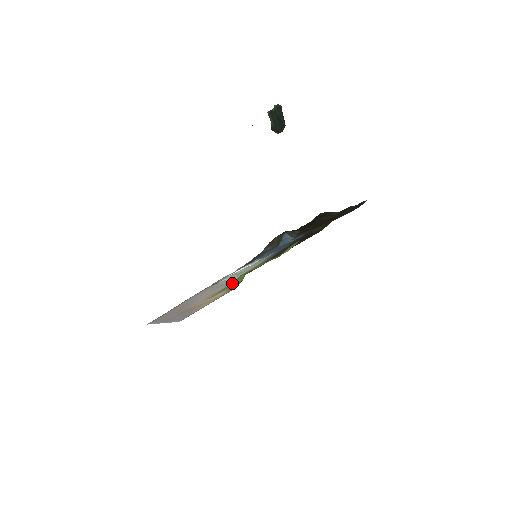
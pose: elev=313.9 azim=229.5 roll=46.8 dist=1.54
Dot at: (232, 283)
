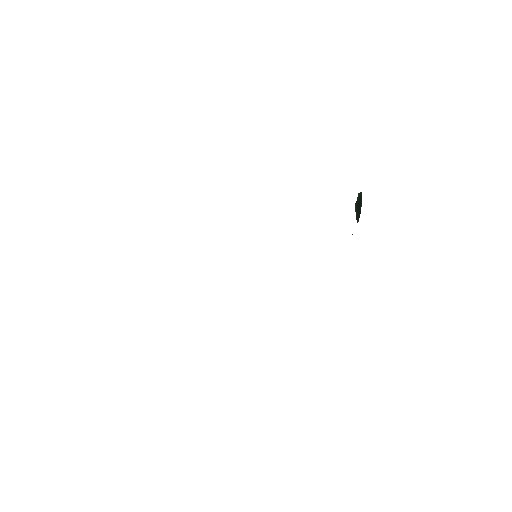
Dot at: occluded
